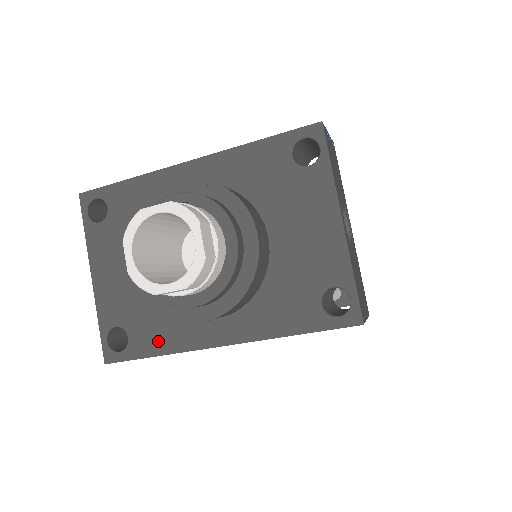
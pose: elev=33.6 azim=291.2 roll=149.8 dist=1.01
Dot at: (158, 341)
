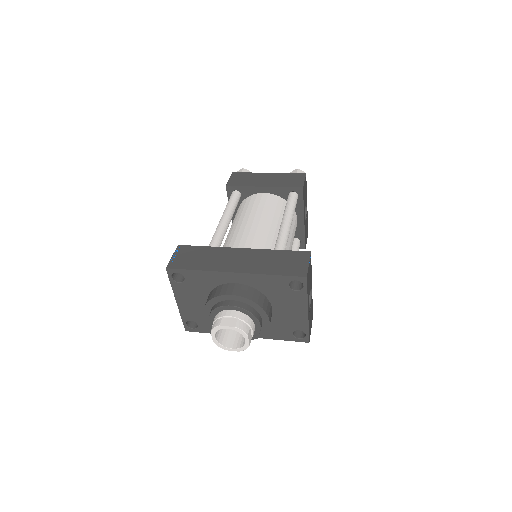
Dot at: occluded
